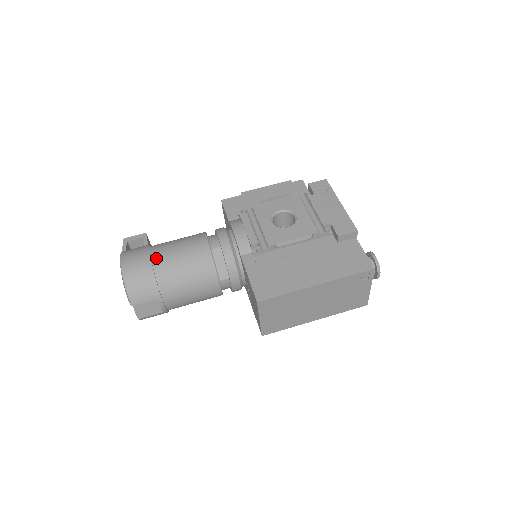
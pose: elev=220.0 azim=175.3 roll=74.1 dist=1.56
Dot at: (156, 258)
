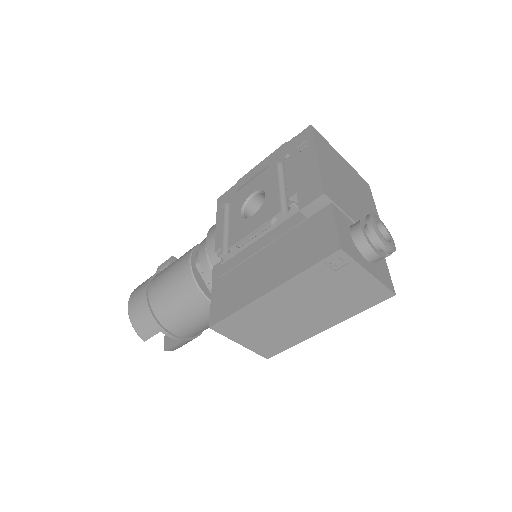
Dot at: (151, 288)
